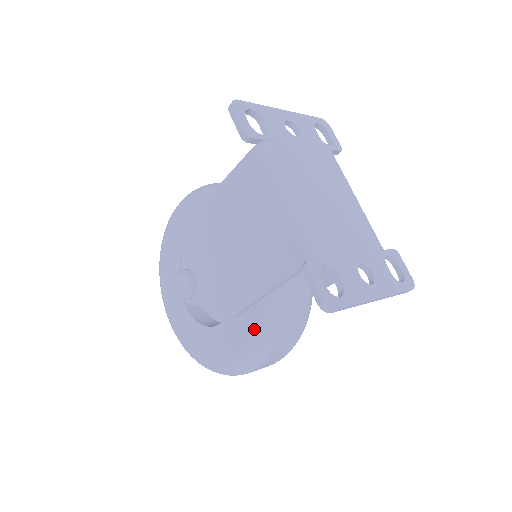
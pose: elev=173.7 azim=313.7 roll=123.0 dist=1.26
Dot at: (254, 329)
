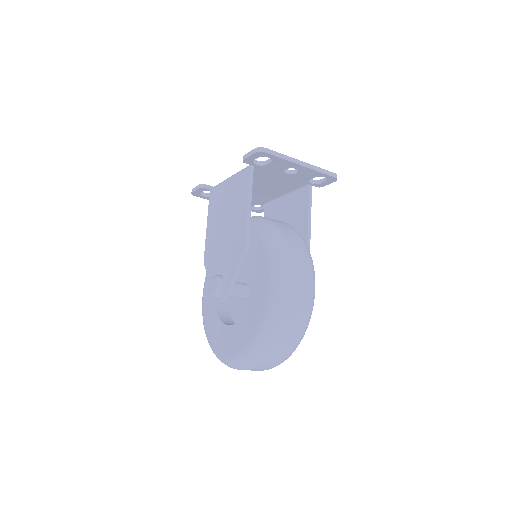
Dot at: (265, 247)
